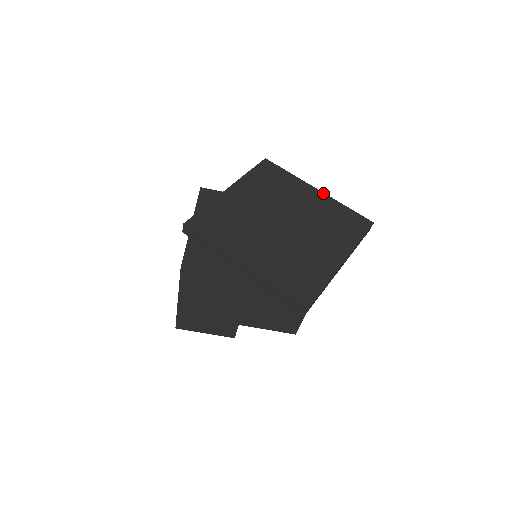
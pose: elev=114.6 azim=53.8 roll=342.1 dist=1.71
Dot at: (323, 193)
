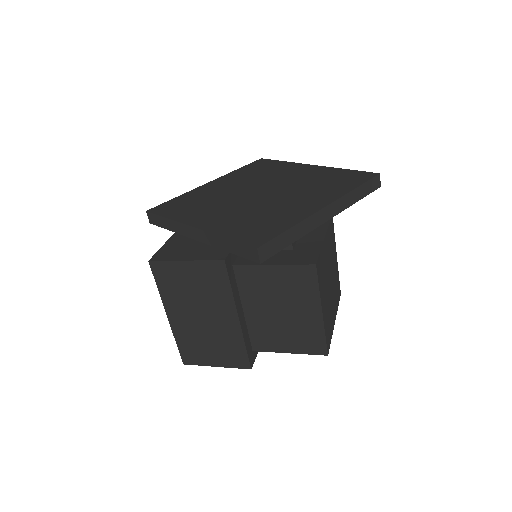
Dot at: (319, 166)
